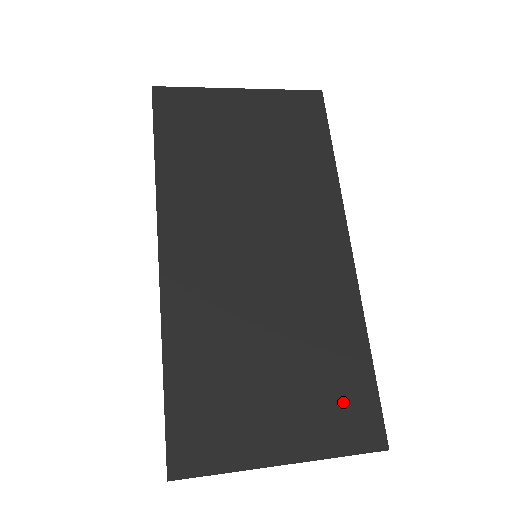
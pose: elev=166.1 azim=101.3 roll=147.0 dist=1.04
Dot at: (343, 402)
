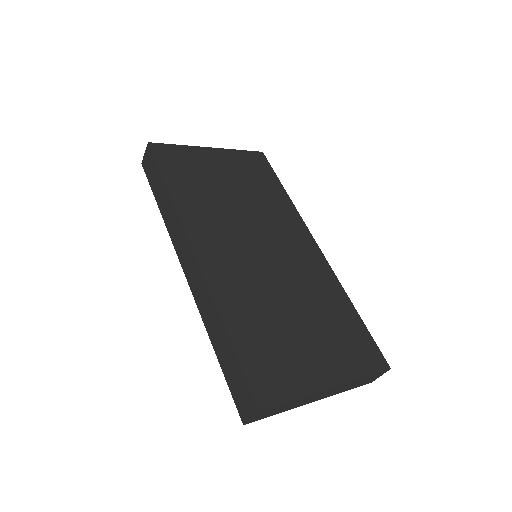
Dot at: (352, 341)
